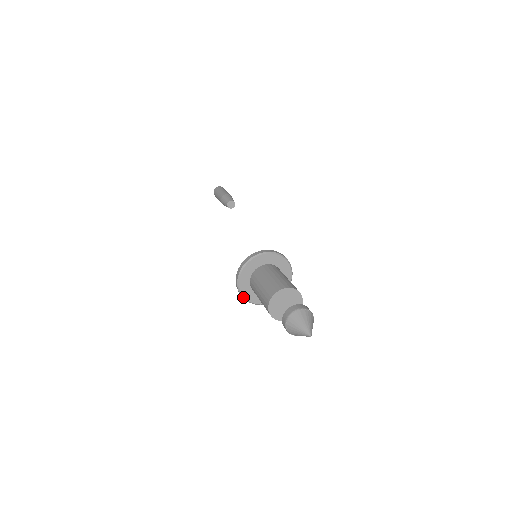
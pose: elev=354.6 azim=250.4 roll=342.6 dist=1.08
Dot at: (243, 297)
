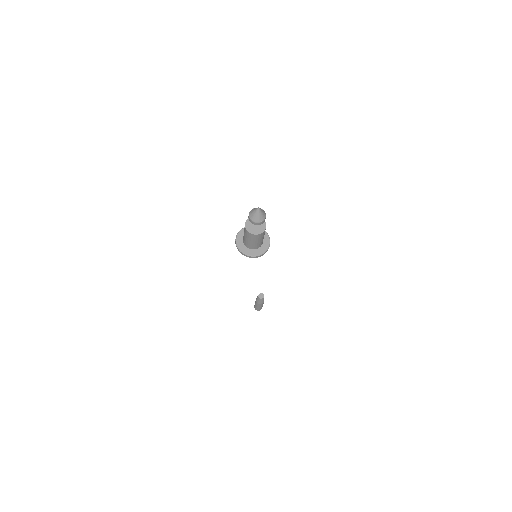
Dot at: (240, 250)
